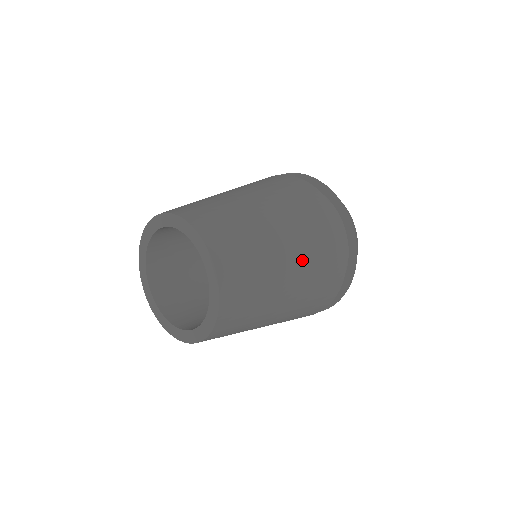
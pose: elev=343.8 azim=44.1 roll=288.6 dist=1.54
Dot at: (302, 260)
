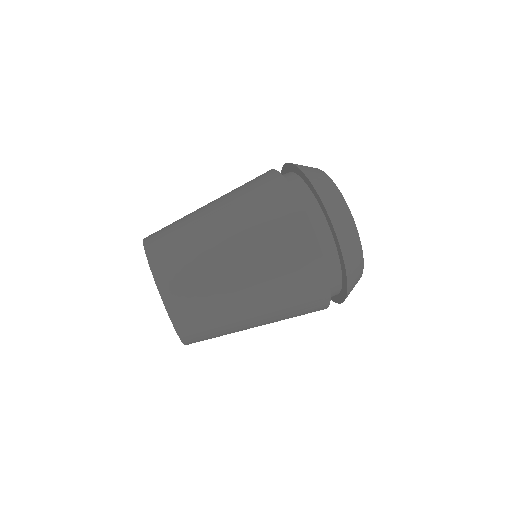
Dot at: occluded
